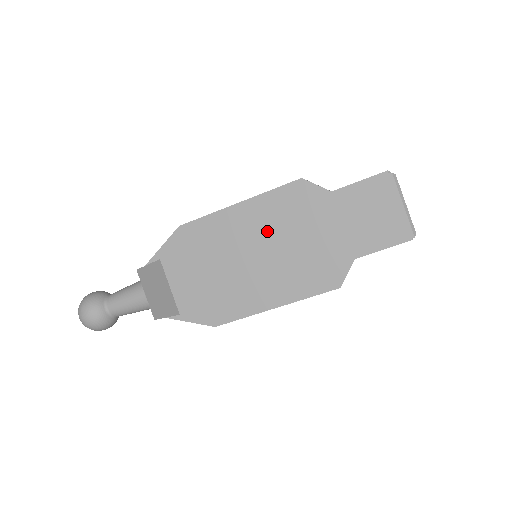
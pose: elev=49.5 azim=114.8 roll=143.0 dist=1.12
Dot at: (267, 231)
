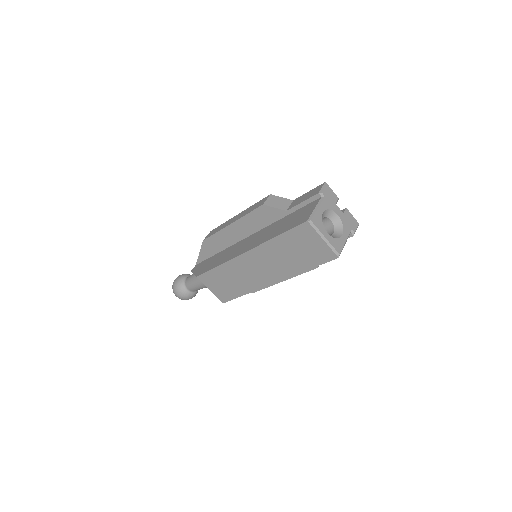
Dot at: (247, 259)
